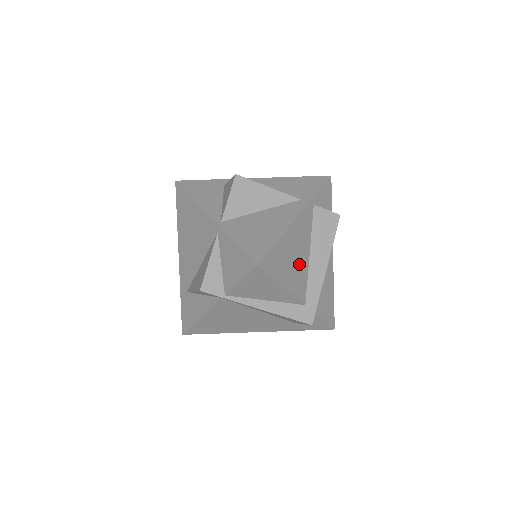
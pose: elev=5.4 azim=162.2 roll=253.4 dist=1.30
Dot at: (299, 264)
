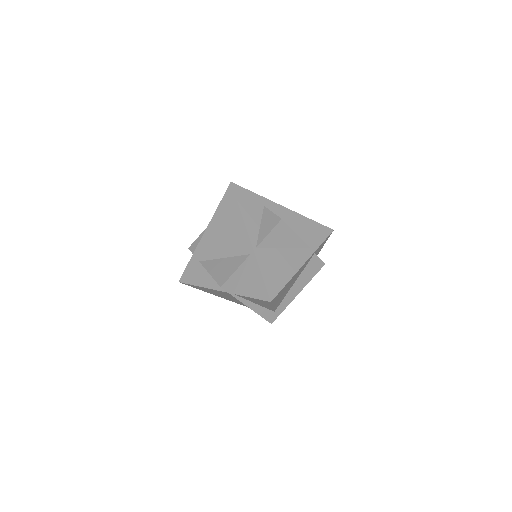
Dot at: occluded
